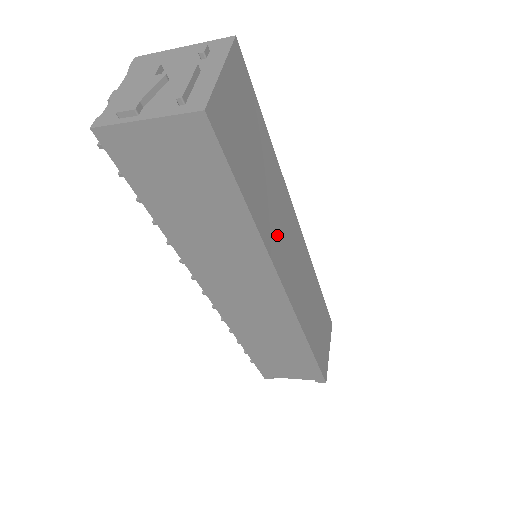
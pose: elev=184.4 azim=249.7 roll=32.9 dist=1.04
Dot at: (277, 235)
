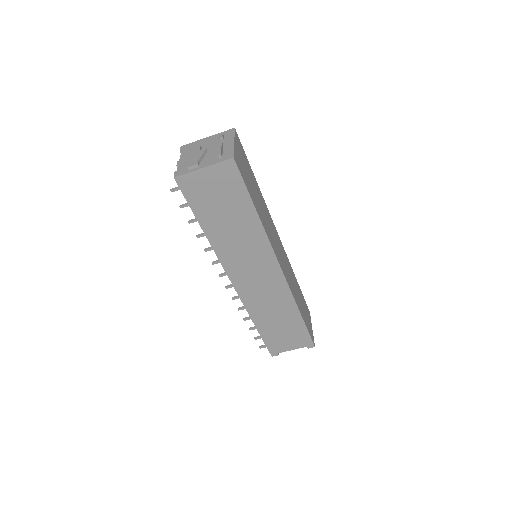
Dot at: (270, 232)
